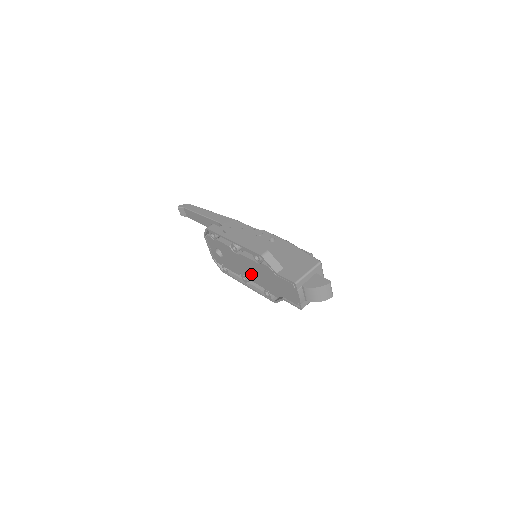
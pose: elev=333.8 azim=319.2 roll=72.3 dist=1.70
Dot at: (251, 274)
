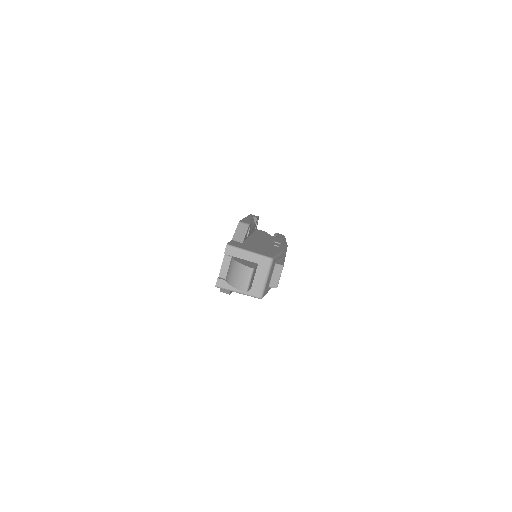
Dot at: occluded
